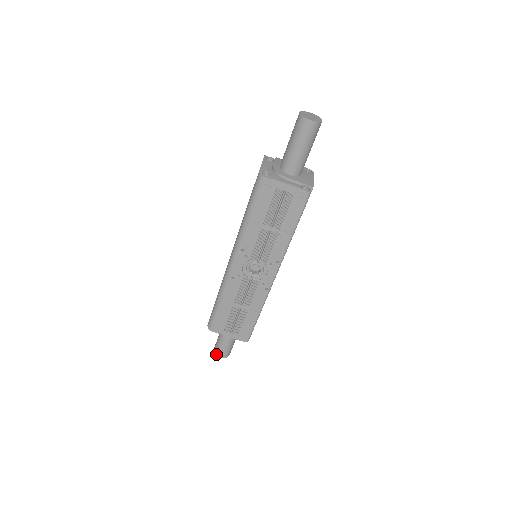
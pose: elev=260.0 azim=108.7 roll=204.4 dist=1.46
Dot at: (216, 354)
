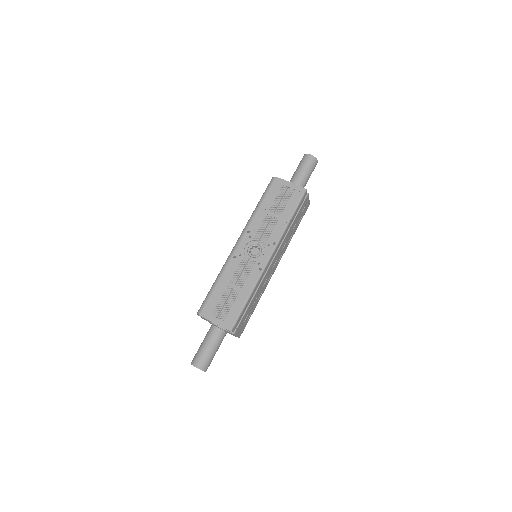
Dot at: (192, 363)
